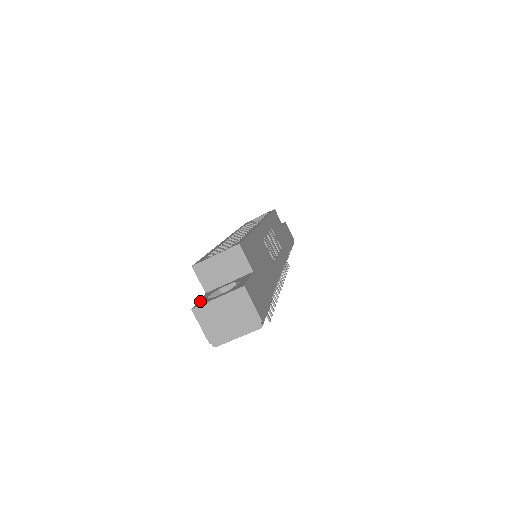
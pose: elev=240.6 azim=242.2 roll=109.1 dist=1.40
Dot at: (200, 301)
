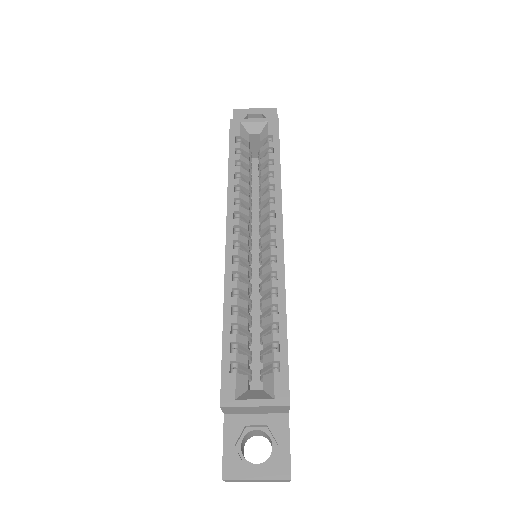
Dot at: (227, 455)
